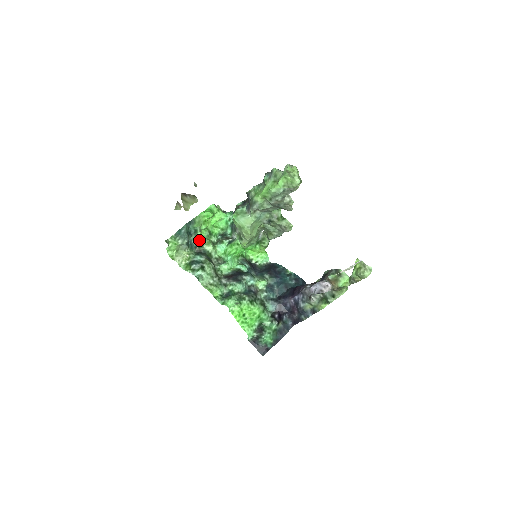
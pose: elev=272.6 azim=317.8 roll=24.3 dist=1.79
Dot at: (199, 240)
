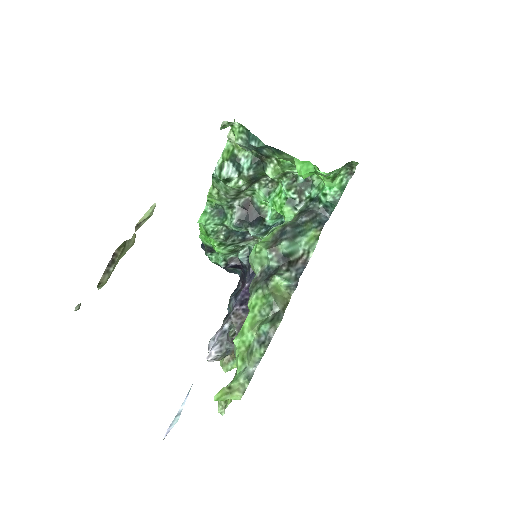
Dot at: occluded
